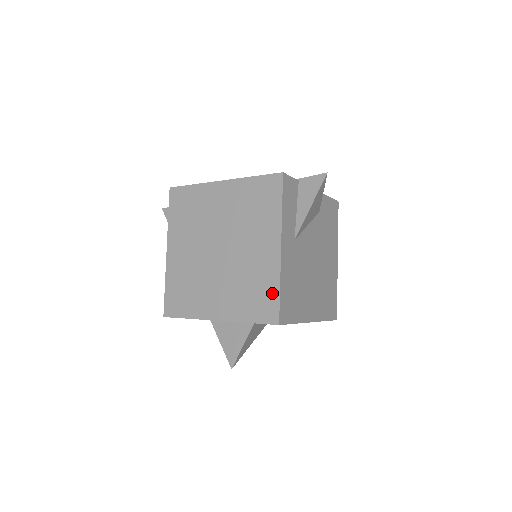
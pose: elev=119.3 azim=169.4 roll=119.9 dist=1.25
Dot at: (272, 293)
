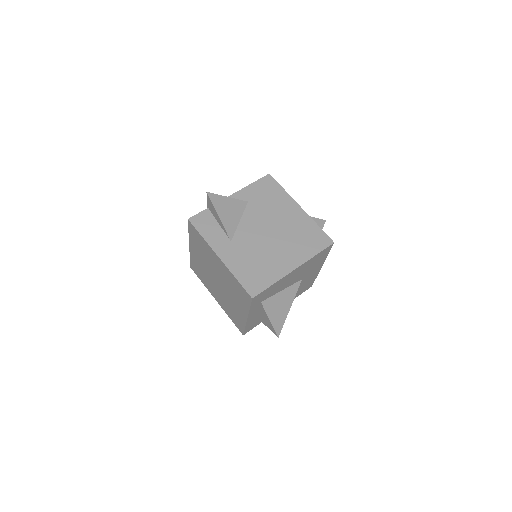
Dot at: (238, 284)
